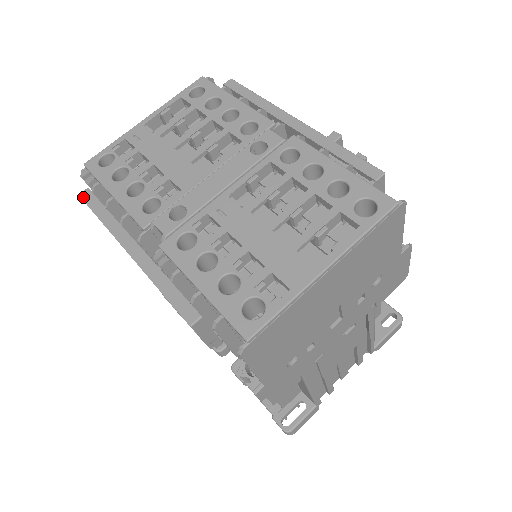
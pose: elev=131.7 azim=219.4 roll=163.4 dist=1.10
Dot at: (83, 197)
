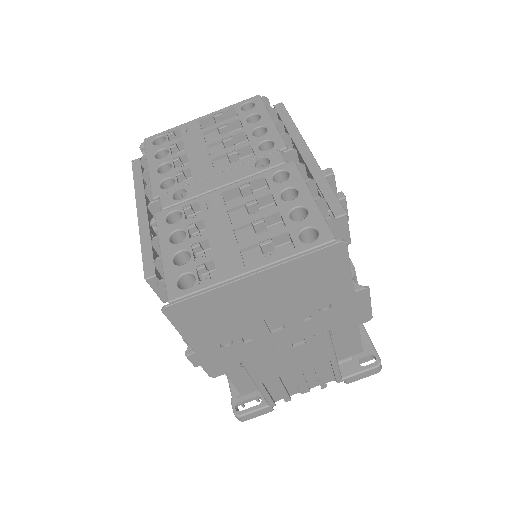
Dot at: (133, 163)
